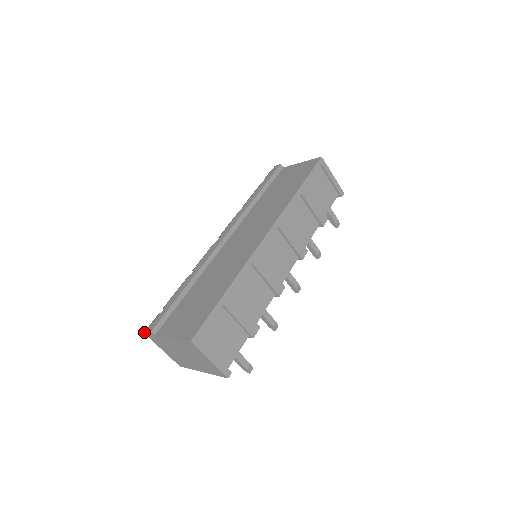
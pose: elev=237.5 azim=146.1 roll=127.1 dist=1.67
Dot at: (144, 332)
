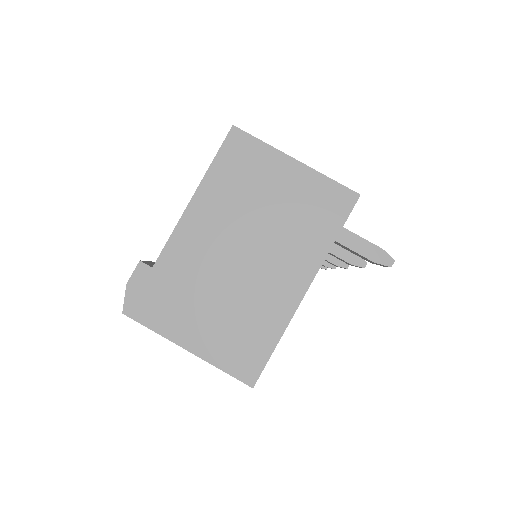
Dot at: (123, 305)
